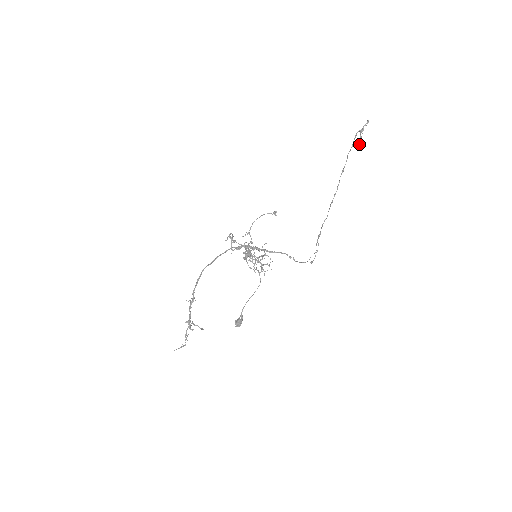
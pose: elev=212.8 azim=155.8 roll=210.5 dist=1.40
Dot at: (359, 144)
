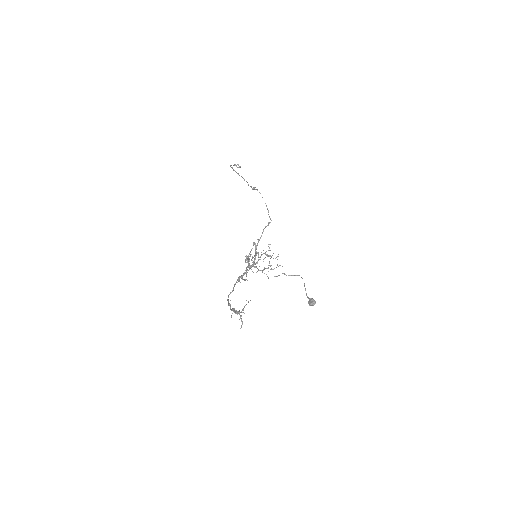
Dot at: occluded
